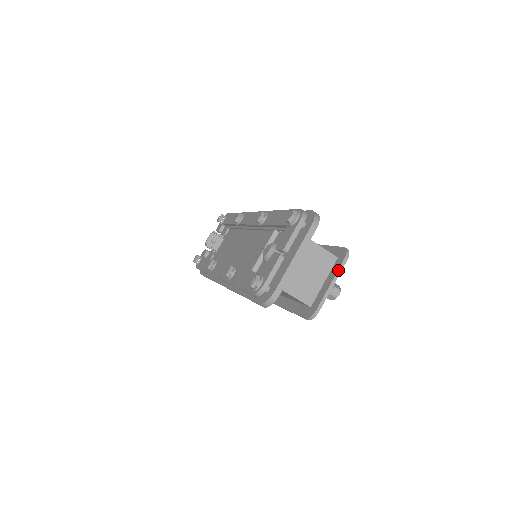
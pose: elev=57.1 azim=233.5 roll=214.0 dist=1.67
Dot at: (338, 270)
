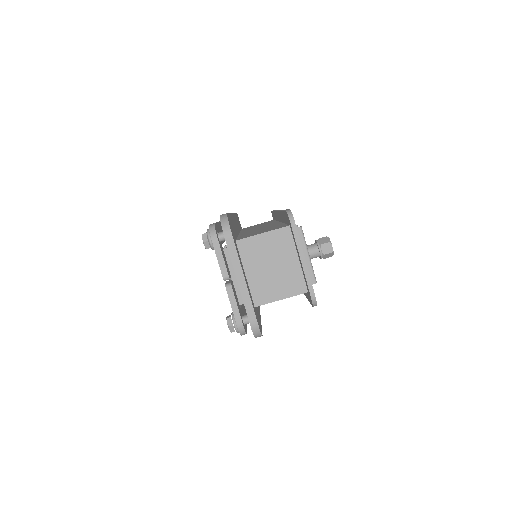
Dot at: (295, 242)
